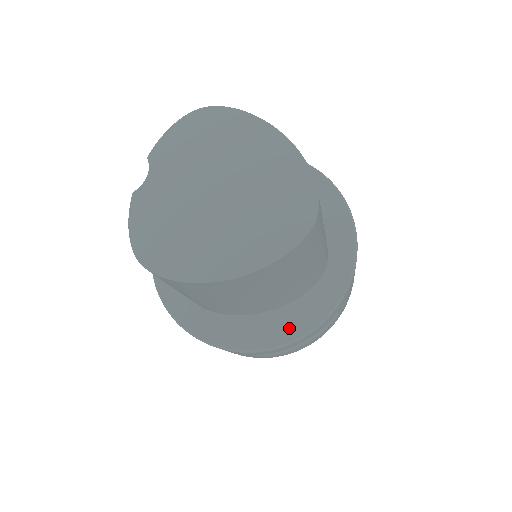
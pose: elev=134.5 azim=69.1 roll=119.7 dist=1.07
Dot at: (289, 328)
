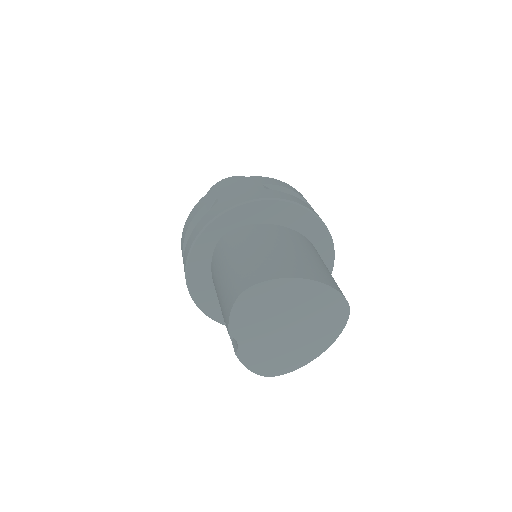
Dot at: occluded
